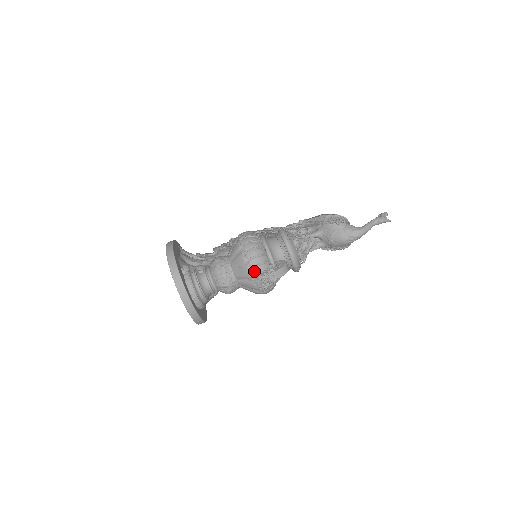
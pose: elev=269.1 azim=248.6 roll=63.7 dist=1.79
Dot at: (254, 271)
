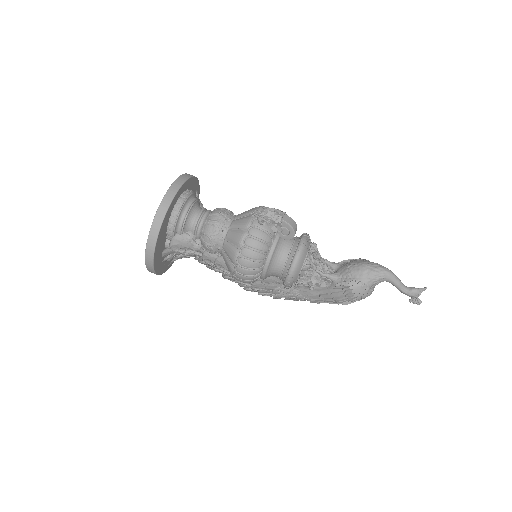
Dot at: occluded
